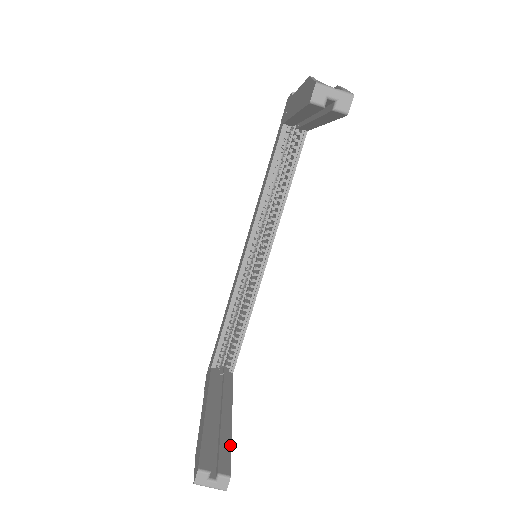
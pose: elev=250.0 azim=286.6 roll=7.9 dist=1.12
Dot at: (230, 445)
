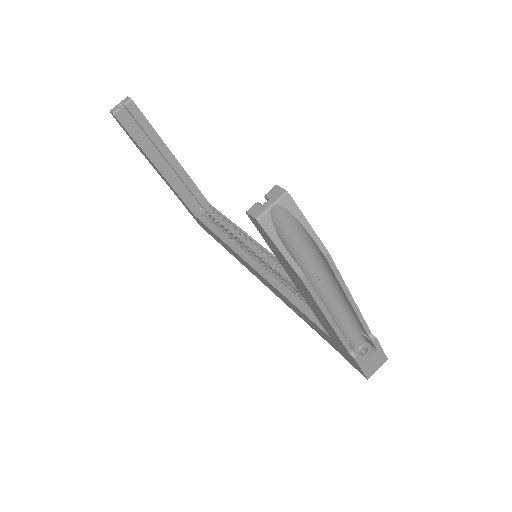
Dot at: occluded
